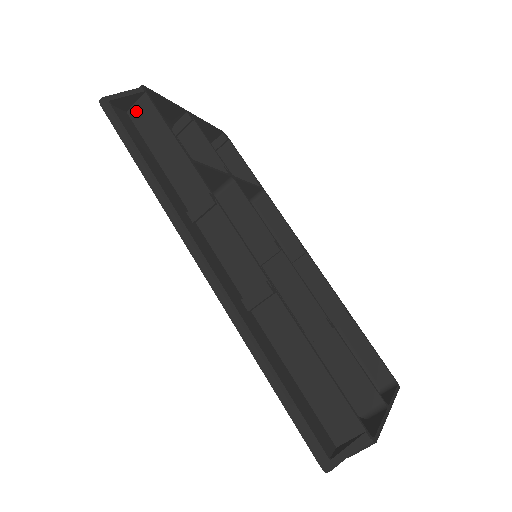
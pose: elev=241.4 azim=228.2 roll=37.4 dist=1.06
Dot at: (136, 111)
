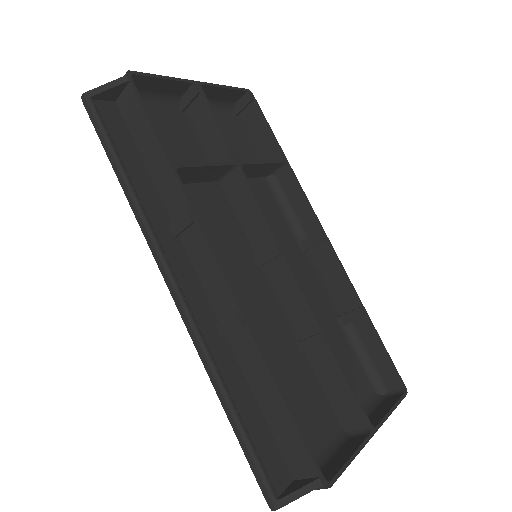
Dot at: (123, 102)
